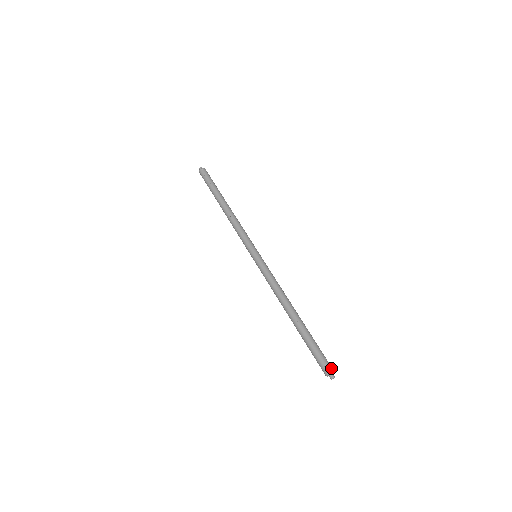
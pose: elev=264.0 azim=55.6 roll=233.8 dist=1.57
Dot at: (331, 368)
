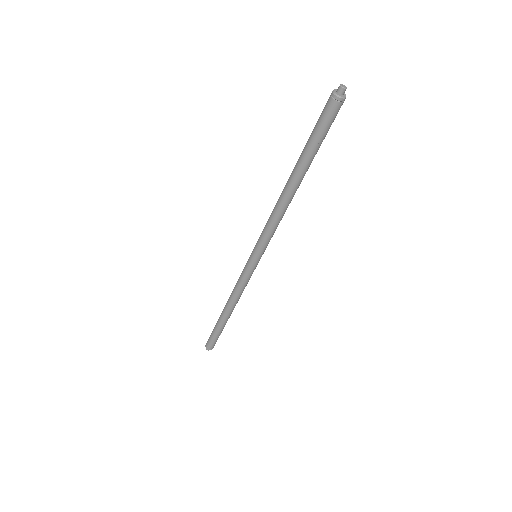
Dot at: occluded
